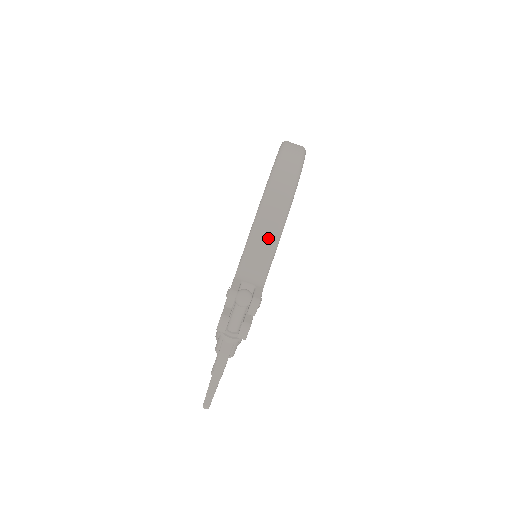
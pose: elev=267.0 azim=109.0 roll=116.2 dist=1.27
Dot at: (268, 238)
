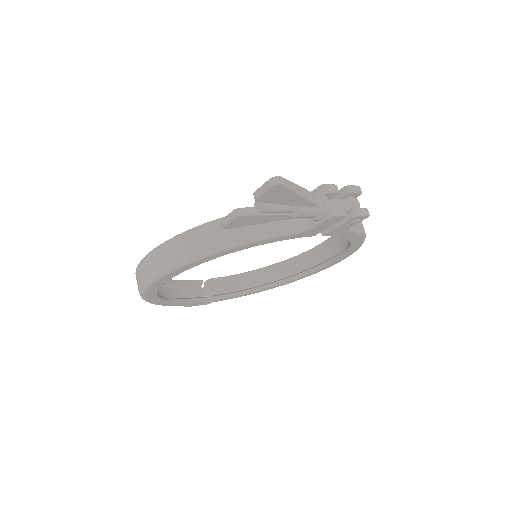
Dot at: (362, 224)
